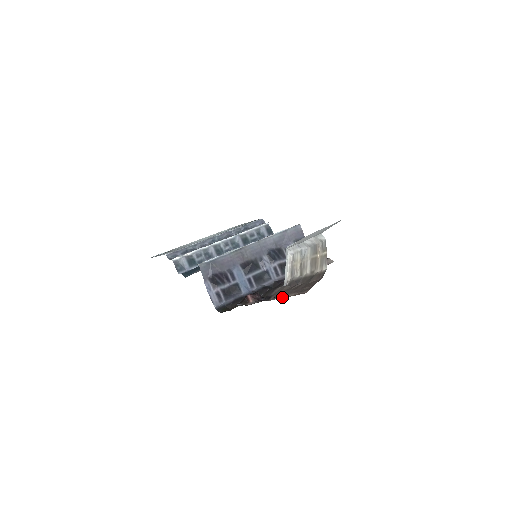
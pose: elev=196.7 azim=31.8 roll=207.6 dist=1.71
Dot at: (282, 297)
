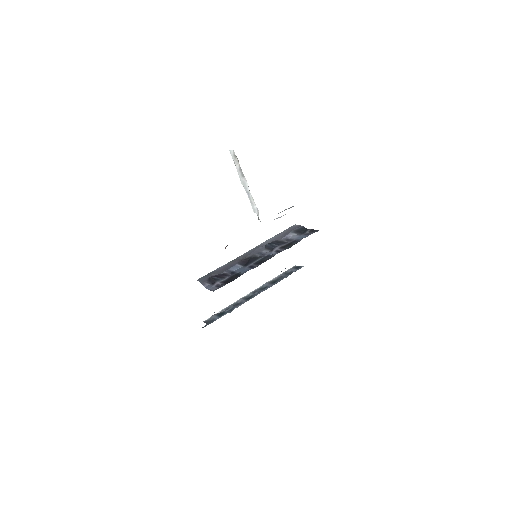
Dot at: occluded
